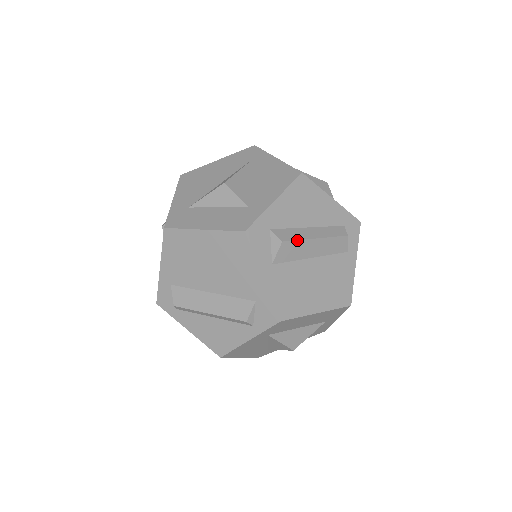
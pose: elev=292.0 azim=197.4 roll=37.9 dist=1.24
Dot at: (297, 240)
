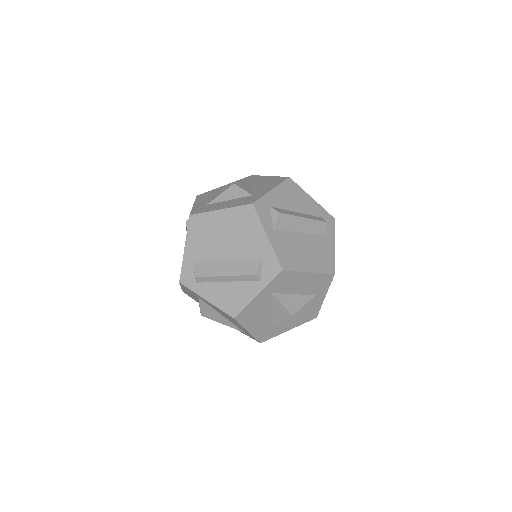
Dot at: (290, 215)
